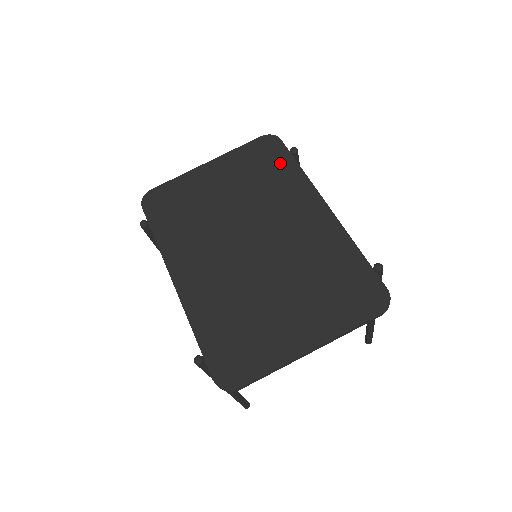
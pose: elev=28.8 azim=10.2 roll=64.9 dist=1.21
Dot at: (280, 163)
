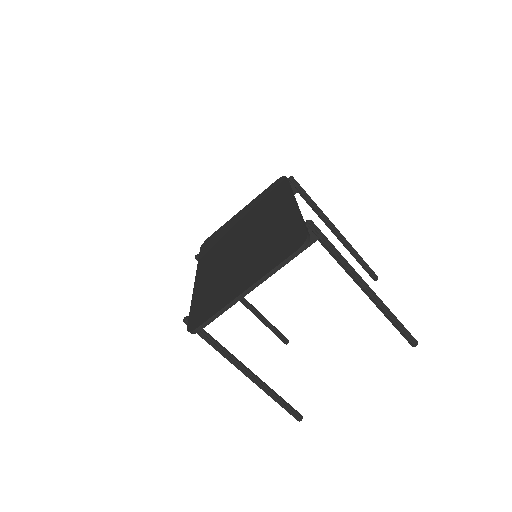
Dot at: (279, 190)
